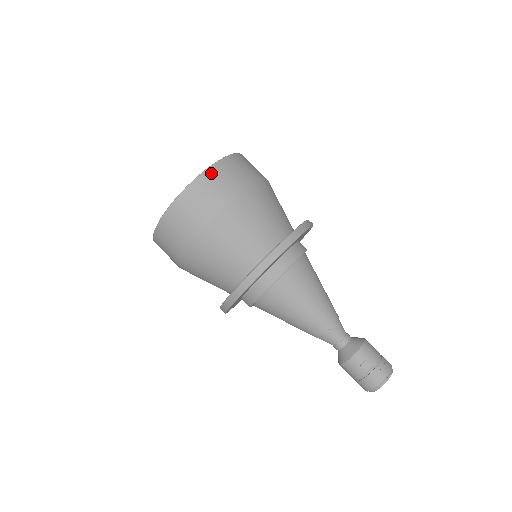
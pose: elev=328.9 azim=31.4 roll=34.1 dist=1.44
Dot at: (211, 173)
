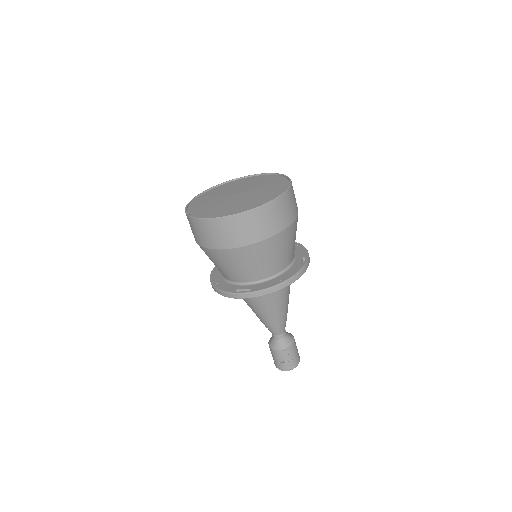
Dot at: occluded
